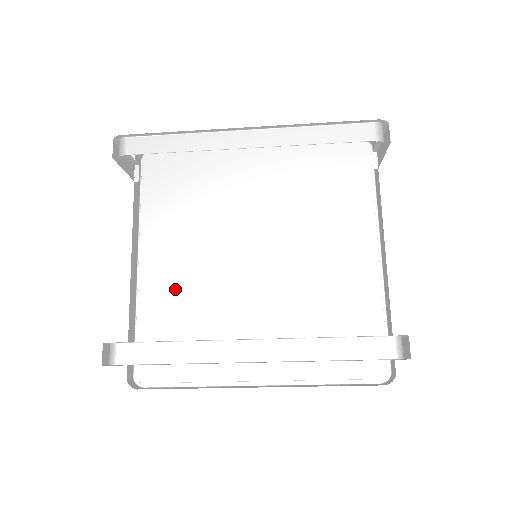
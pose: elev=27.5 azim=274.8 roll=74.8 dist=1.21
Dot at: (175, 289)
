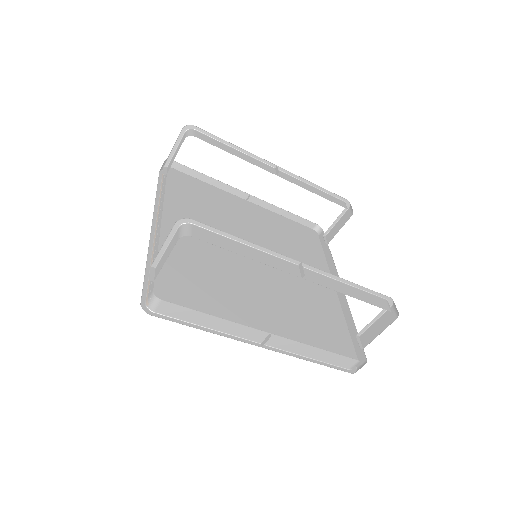
Dot at: (191, 250)
